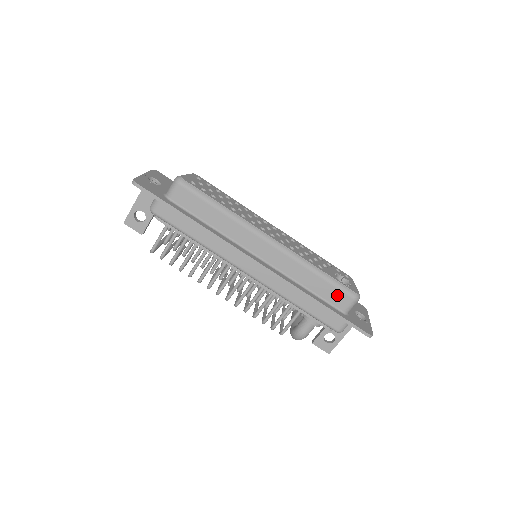
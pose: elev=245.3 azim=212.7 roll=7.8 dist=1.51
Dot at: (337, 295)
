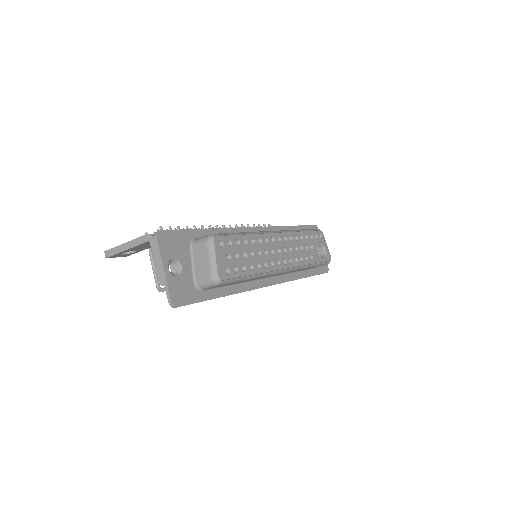
Dot at: occluded
